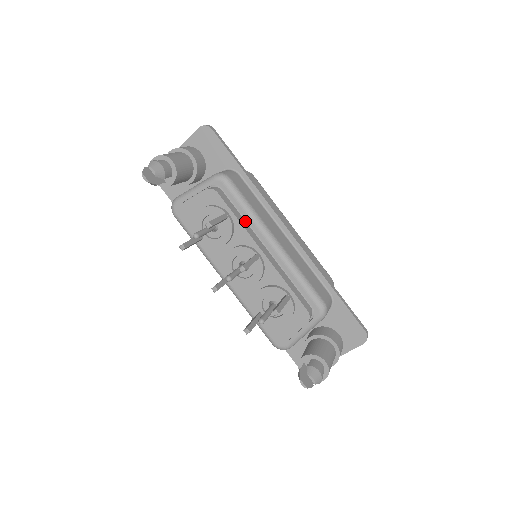
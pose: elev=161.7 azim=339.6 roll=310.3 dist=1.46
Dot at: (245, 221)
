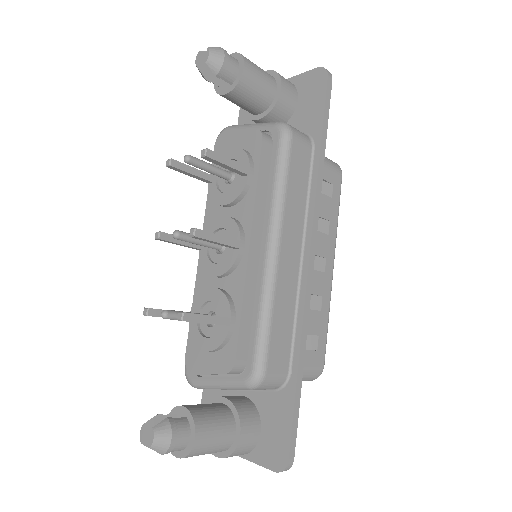
Dot at: (266, 198)
